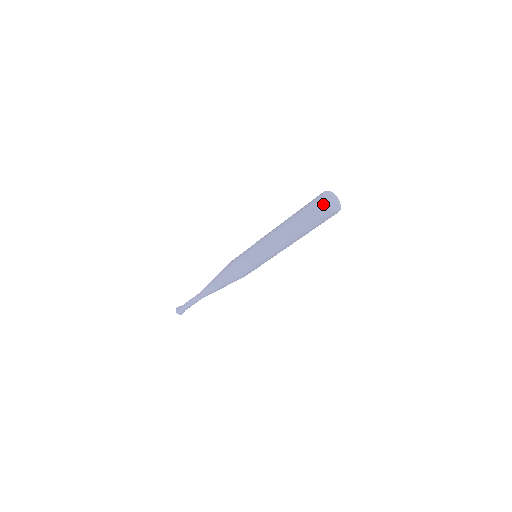
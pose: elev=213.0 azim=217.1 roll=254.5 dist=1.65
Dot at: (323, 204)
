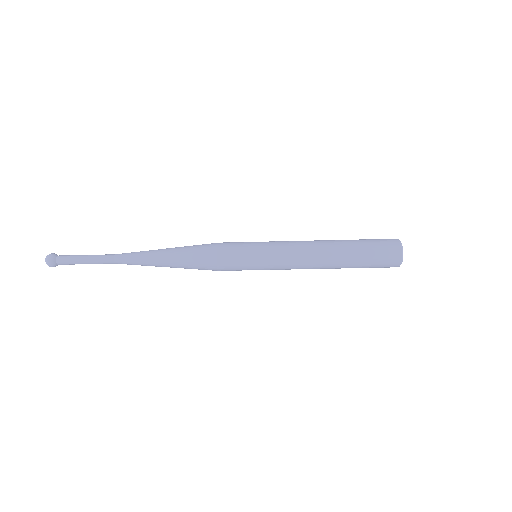
Dot at: (399, 246)
